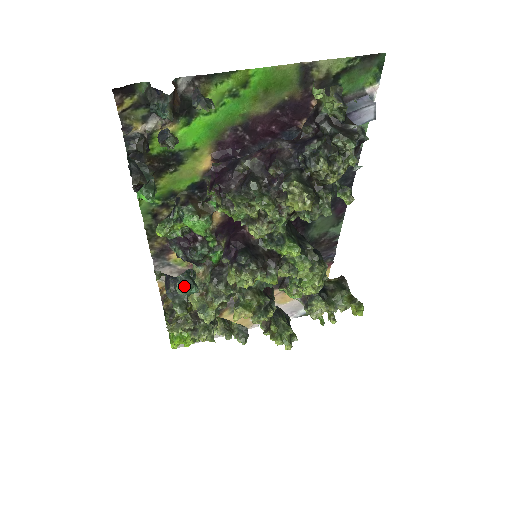
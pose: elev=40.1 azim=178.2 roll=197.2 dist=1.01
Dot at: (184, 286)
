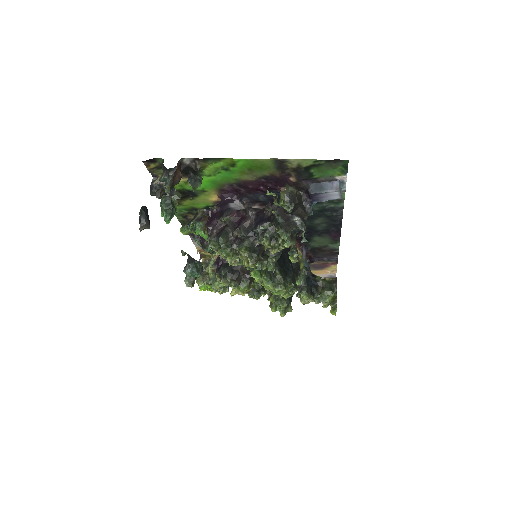
Dot at: (190, 272)
